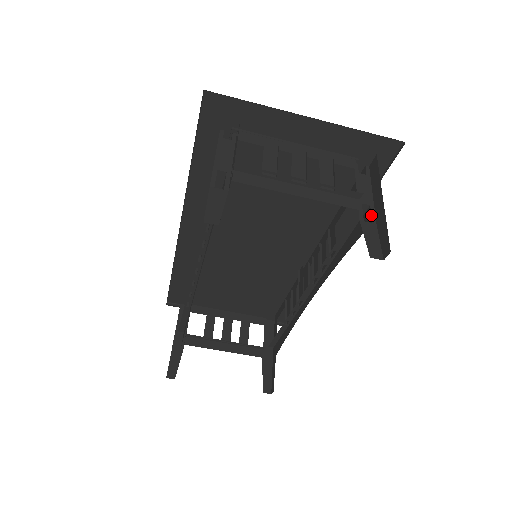
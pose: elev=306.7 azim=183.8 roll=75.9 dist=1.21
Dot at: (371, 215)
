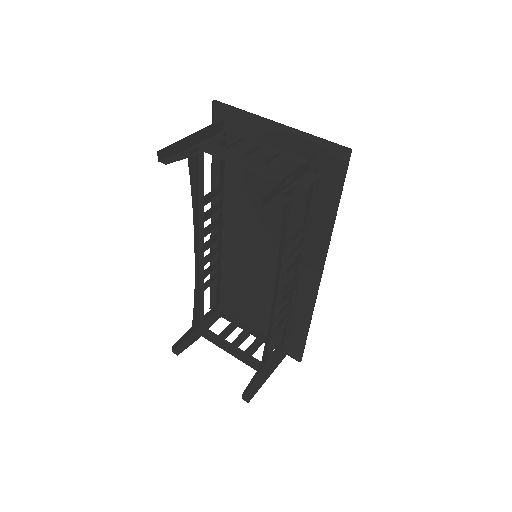
Dot at: (295, 193)
